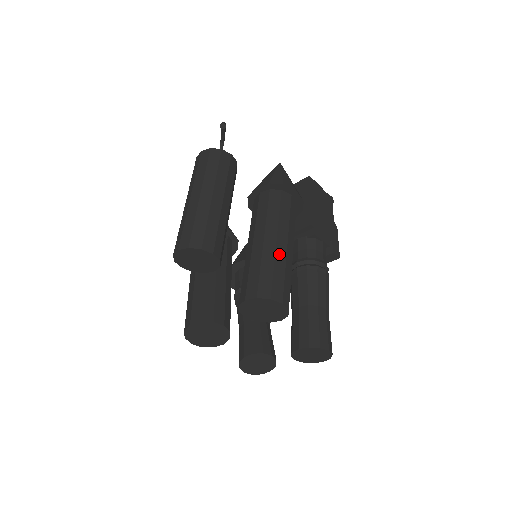
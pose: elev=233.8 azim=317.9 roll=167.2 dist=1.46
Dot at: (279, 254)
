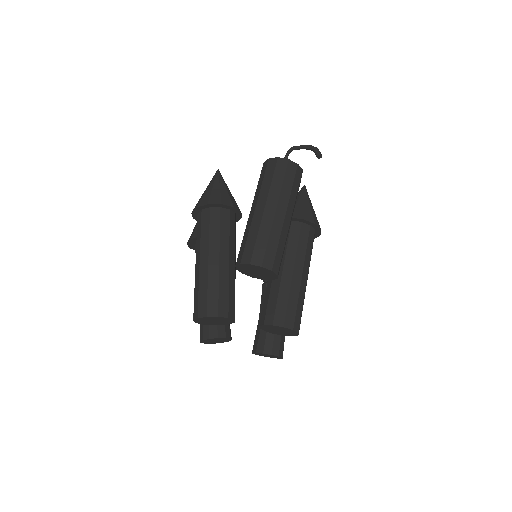
Dot at: occluded
